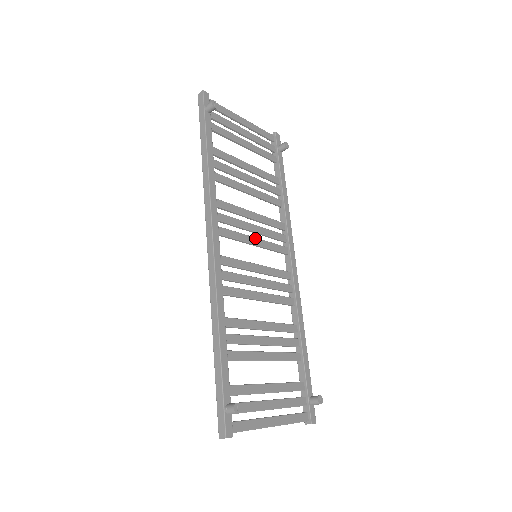
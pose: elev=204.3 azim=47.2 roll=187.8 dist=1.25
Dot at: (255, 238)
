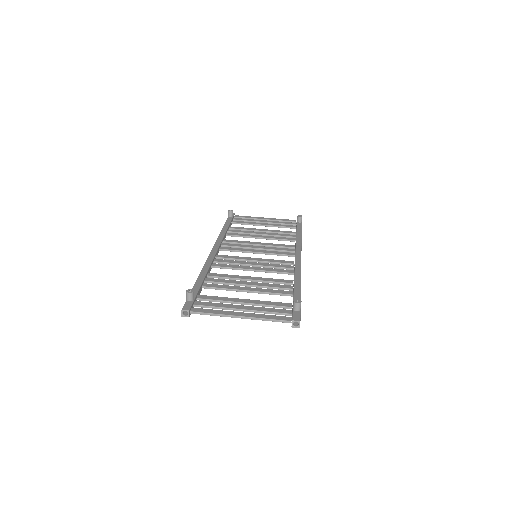
Dot at: (257, 250)
